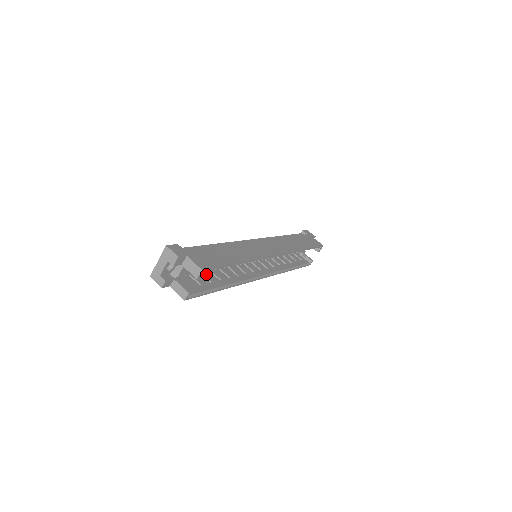
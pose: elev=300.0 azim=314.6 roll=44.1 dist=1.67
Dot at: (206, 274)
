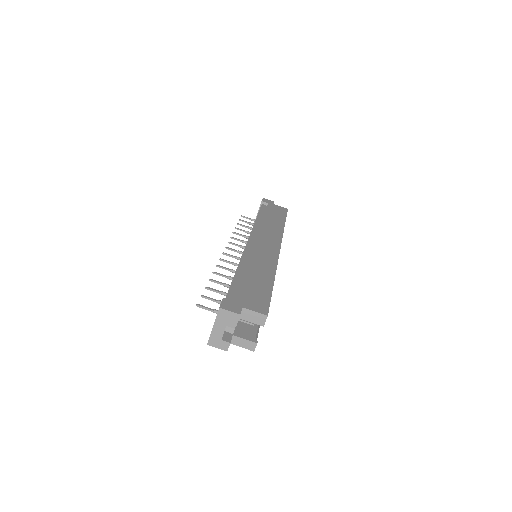
Dot at: occluded
